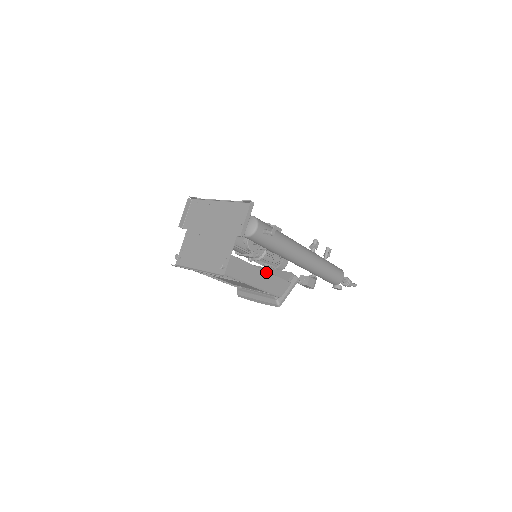
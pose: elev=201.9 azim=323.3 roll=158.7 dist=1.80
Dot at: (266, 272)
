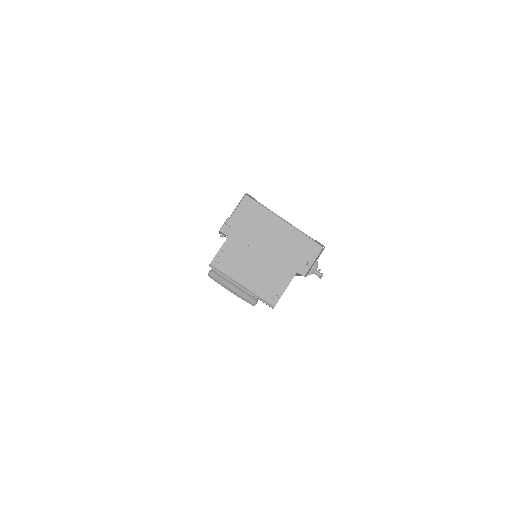
Dot at: occluded
